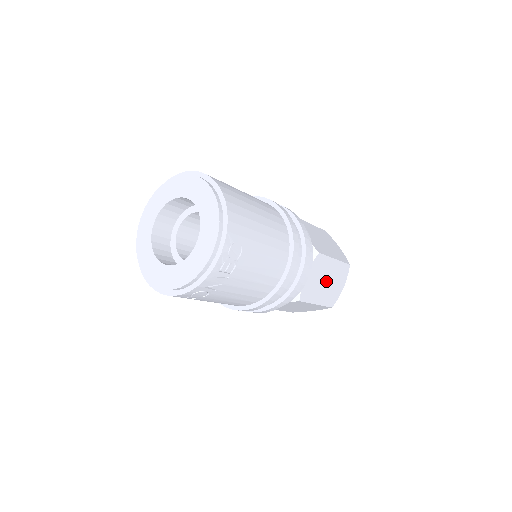
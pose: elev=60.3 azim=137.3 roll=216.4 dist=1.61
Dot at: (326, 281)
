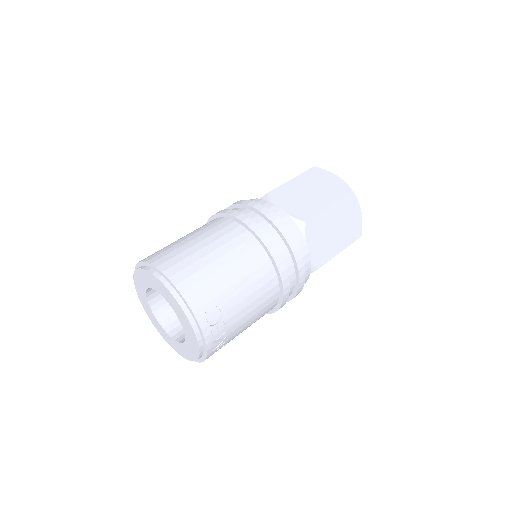
Dot at: (335, 229)
